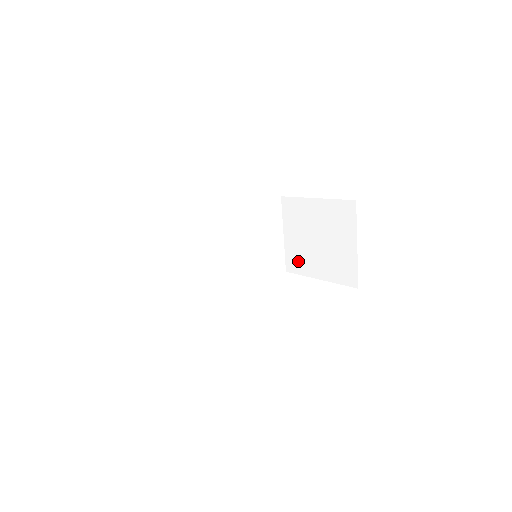
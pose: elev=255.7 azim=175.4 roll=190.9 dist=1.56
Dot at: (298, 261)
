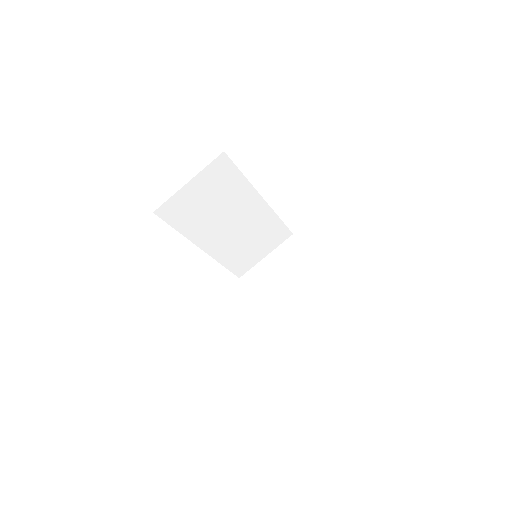
Dot at: (257, 282)
